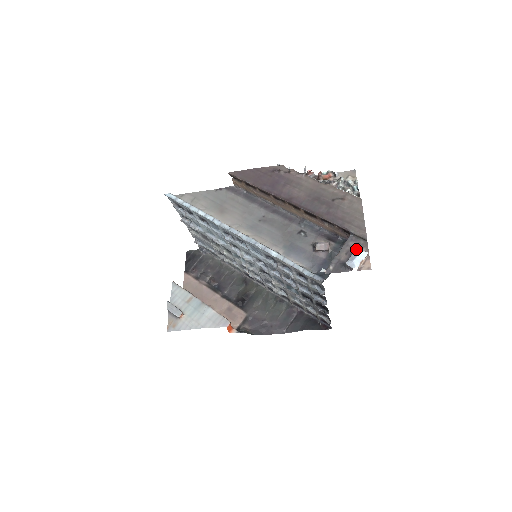
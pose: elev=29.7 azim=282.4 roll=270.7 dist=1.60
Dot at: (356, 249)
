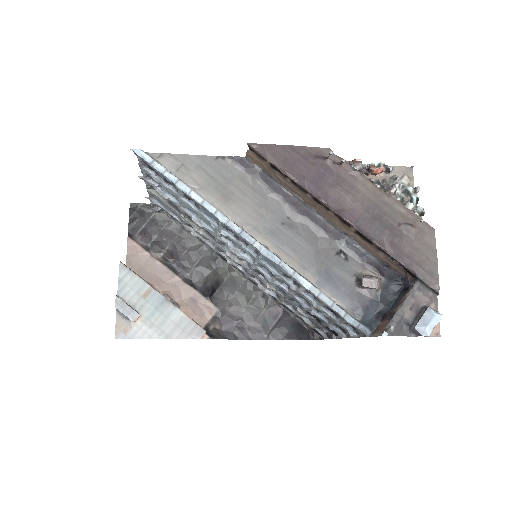
Dot at: (428, 308)
